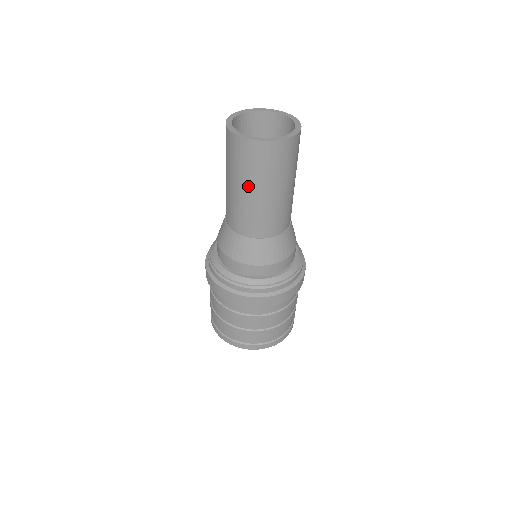
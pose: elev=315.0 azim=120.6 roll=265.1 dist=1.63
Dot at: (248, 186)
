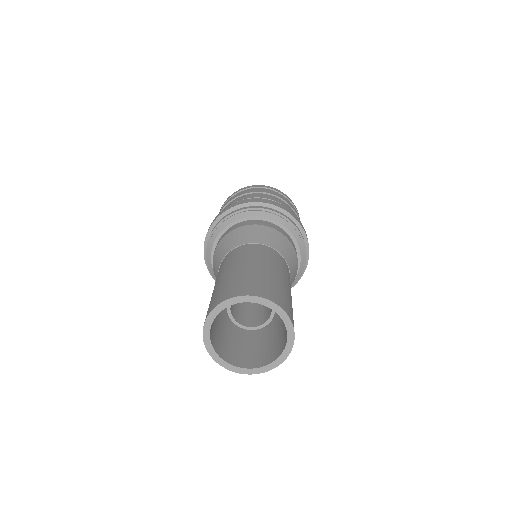
Dot at: occluded
